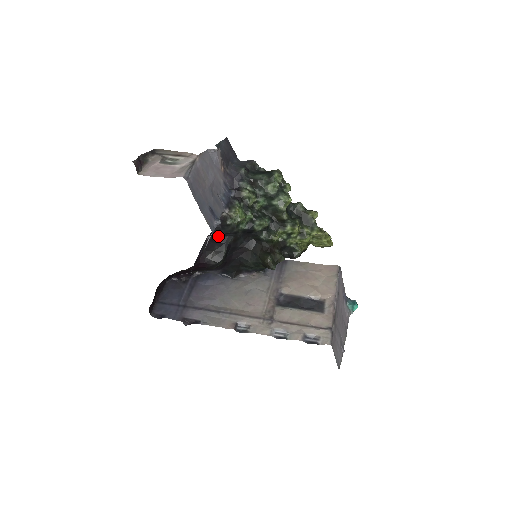
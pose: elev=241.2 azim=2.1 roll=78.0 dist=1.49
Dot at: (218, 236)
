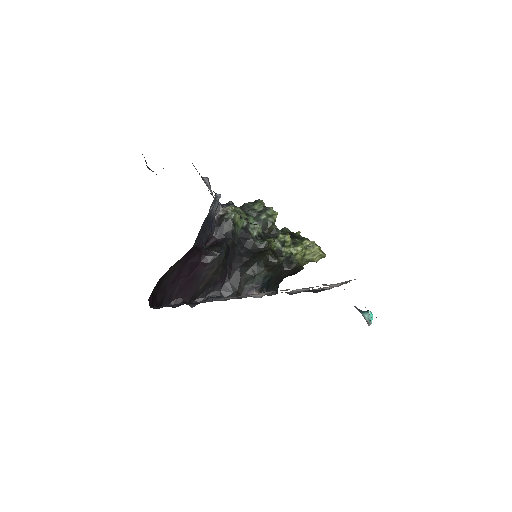
Dot at: (216, 239)
